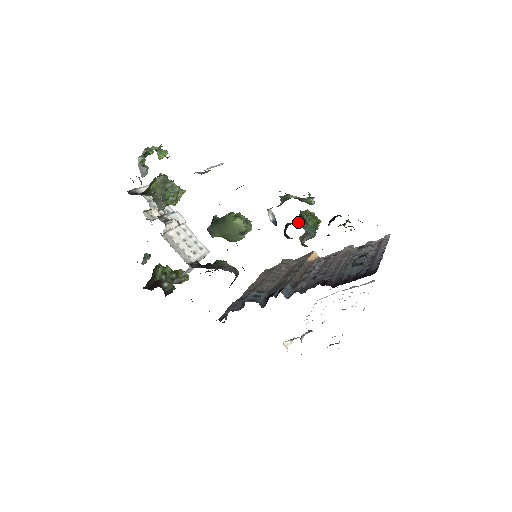
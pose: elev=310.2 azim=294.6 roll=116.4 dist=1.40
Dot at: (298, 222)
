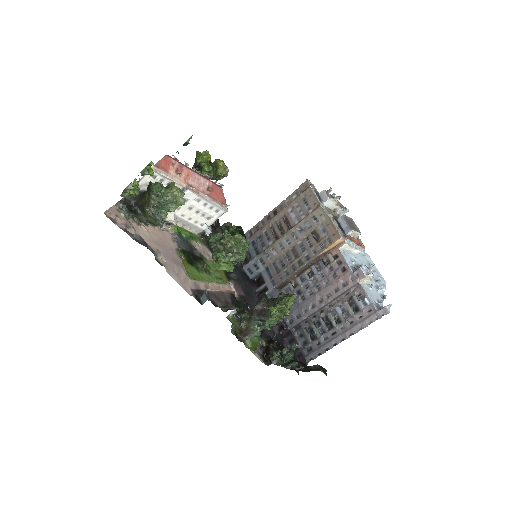
Dot at: (254, 326)
